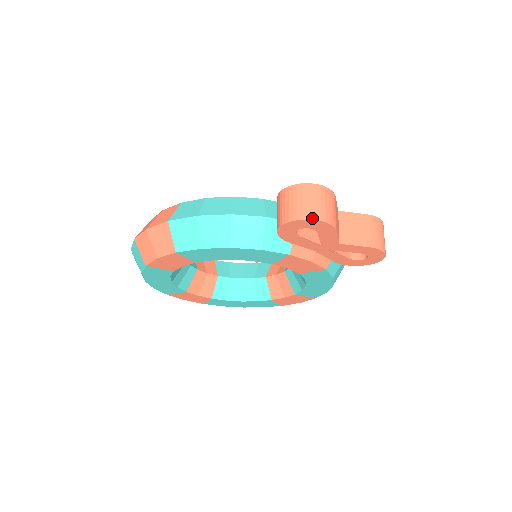
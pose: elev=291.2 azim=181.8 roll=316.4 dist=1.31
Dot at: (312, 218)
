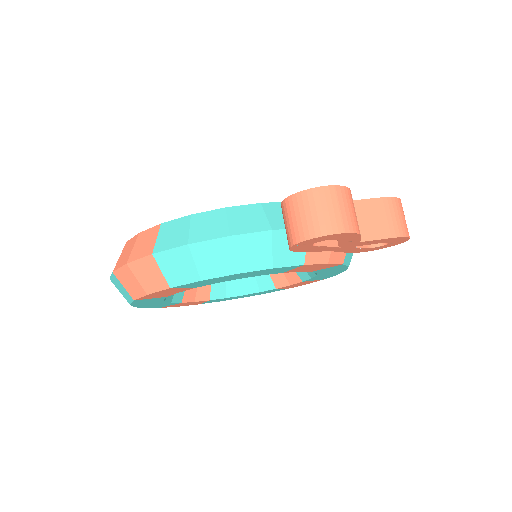
Dot at: (334, 232)
